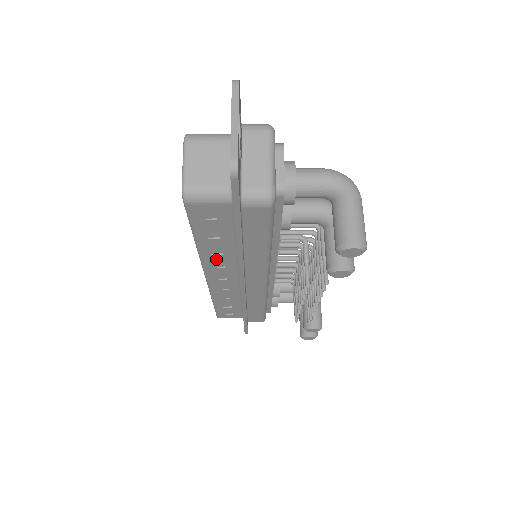
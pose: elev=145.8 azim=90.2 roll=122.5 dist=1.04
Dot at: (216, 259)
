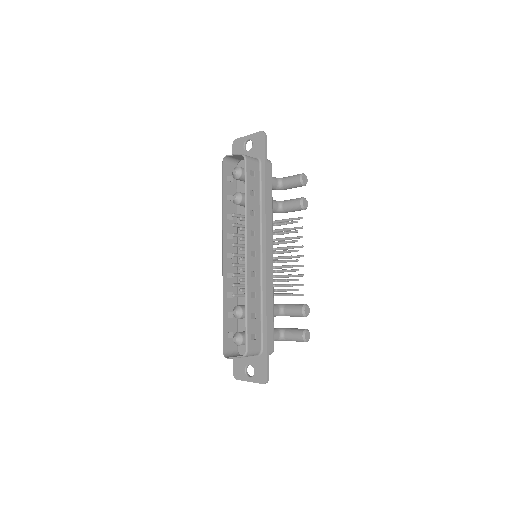
Dot at: (252, 223)
